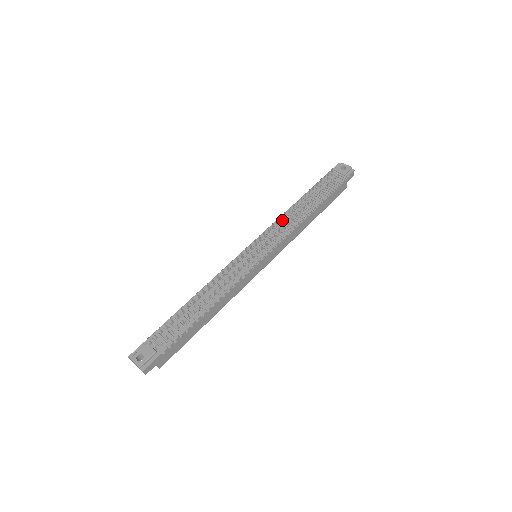
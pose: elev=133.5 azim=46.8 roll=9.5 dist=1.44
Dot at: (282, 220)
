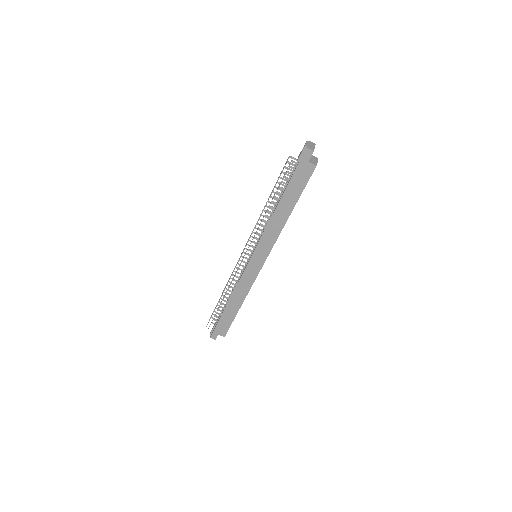
Dot at: occluded
